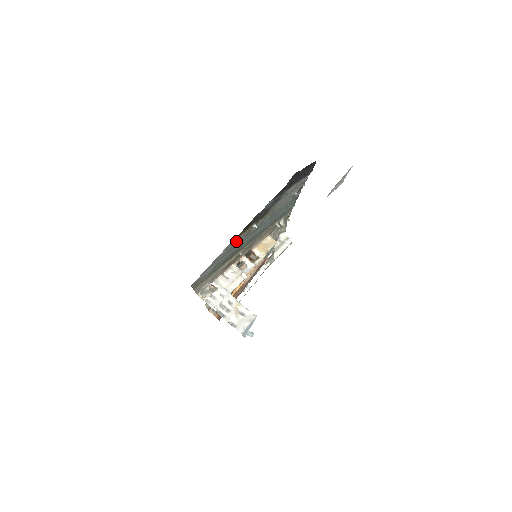
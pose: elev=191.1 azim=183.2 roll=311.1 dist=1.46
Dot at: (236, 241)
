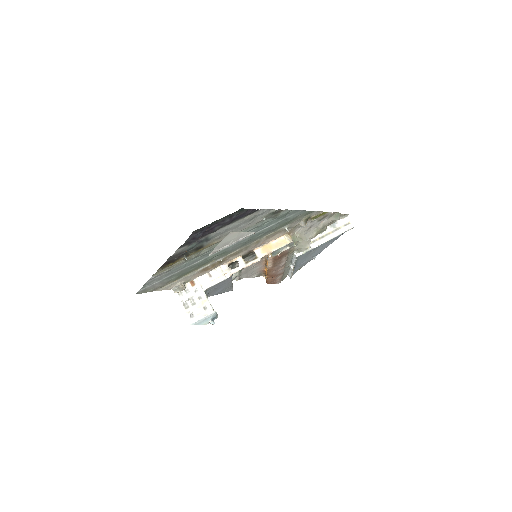
Dot at: (170, 268)
